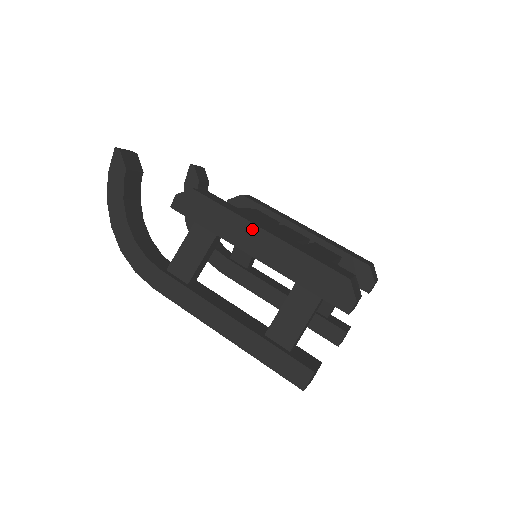
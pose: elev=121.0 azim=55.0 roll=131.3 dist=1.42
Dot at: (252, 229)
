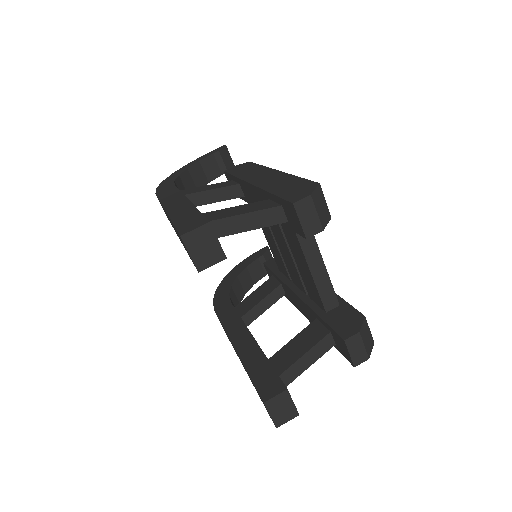
Dot at: (268, 171)
